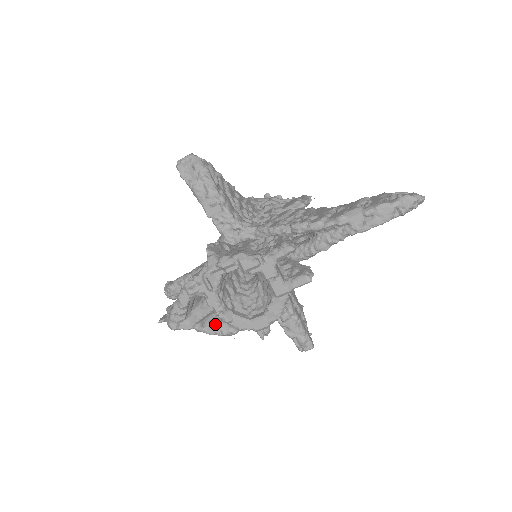
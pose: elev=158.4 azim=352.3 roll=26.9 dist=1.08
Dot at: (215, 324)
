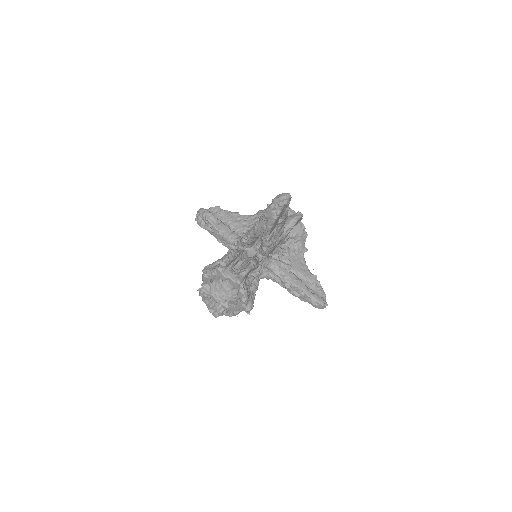
Dot at: (228, 310)
